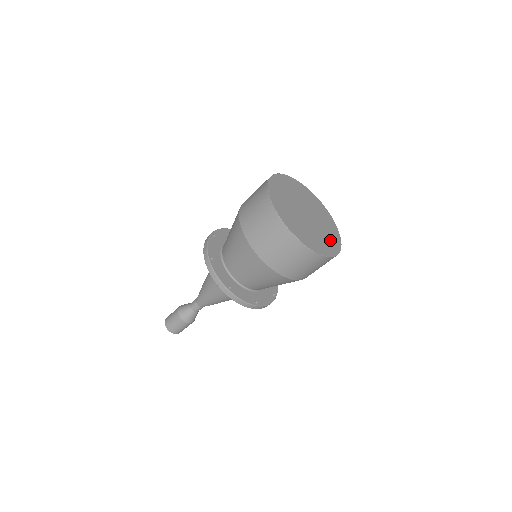
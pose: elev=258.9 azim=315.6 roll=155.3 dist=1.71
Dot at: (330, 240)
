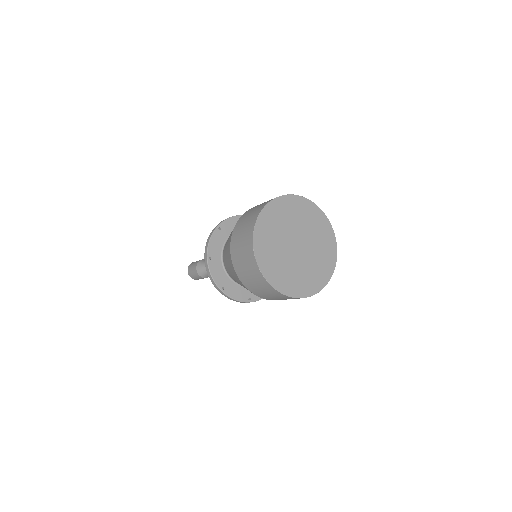
Dot at: (299, 282)
